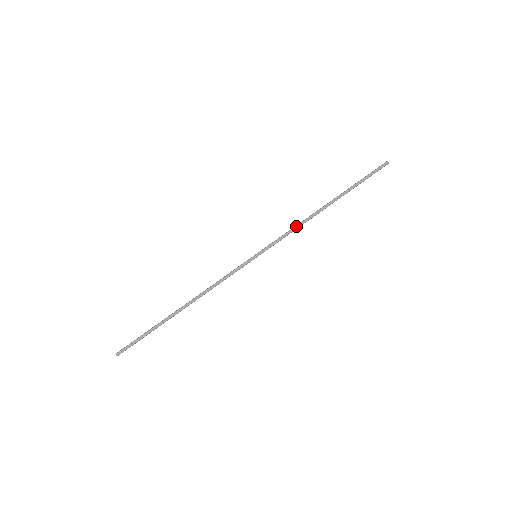
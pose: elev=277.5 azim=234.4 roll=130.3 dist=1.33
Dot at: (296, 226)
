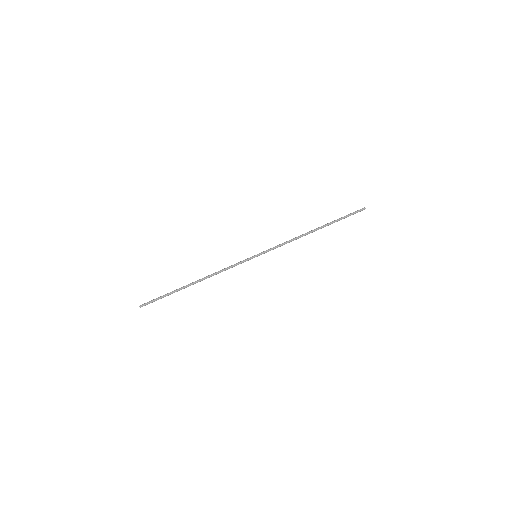
Dot at: (290, 241)
